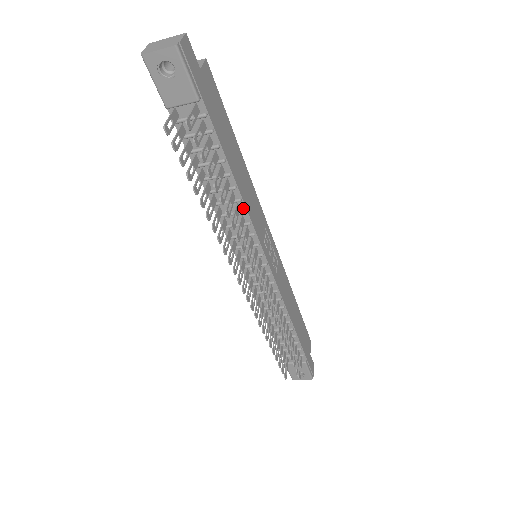
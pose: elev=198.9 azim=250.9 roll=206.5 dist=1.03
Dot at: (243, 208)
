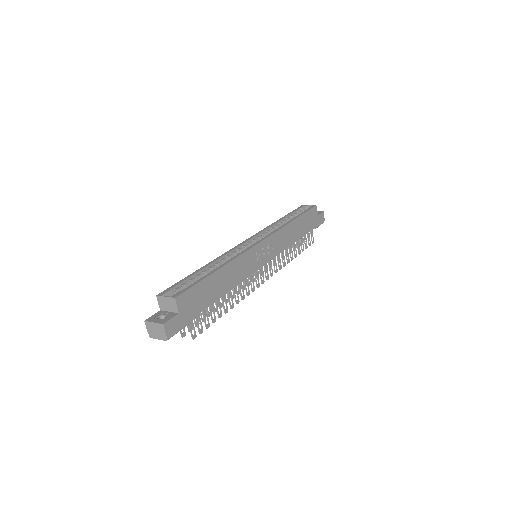
Dot at: (237, 284)
